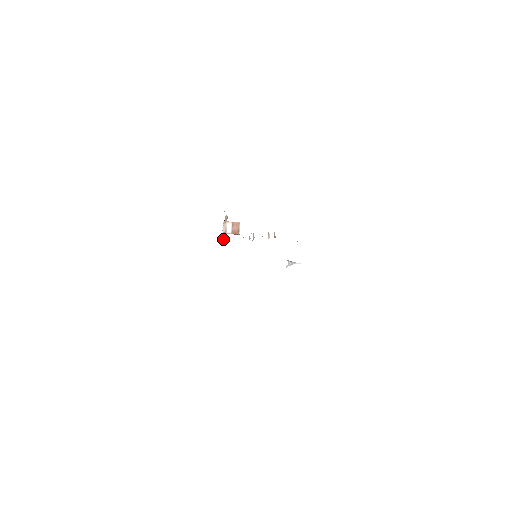
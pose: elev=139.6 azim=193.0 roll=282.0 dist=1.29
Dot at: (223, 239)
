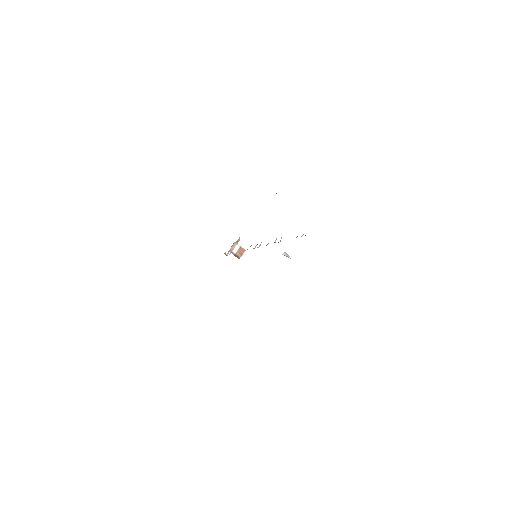
Dot at: (227, 254)
